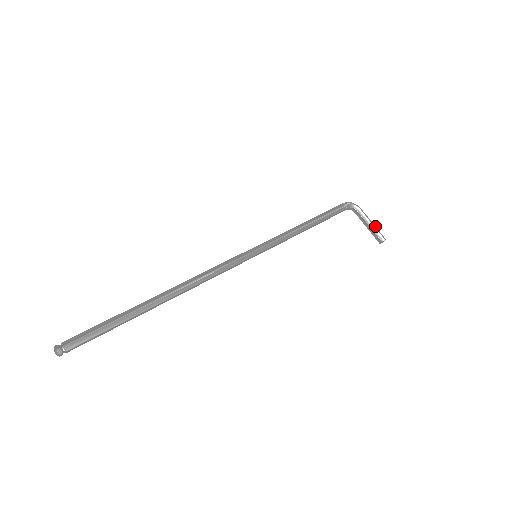
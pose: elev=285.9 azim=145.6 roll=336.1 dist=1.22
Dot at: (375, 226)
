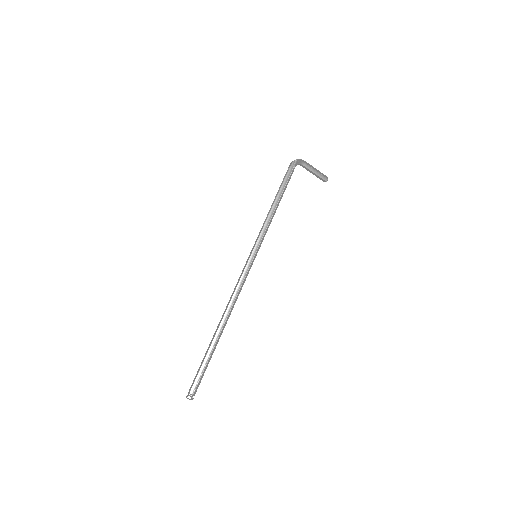
Dot at: (318, 170)
